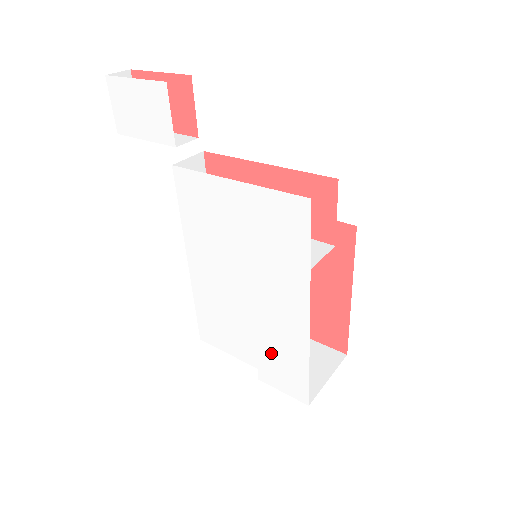
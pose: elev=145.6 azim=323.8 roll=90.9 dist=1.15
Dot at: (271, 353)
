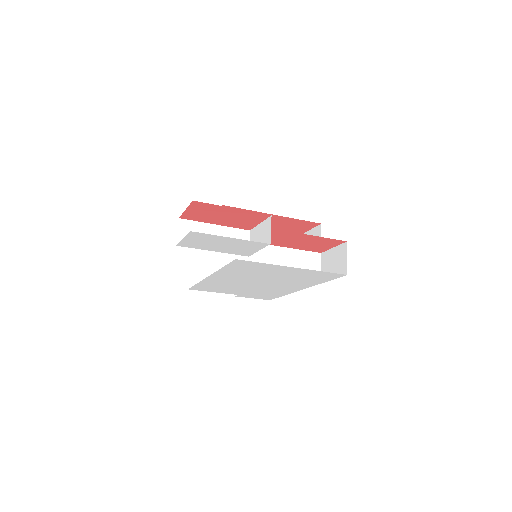
Dot at: (257, 293)
